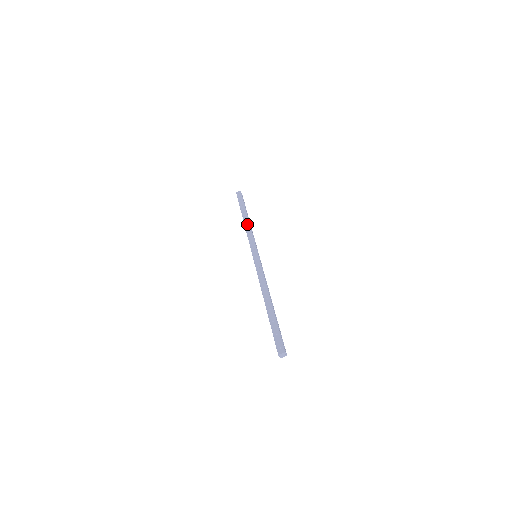
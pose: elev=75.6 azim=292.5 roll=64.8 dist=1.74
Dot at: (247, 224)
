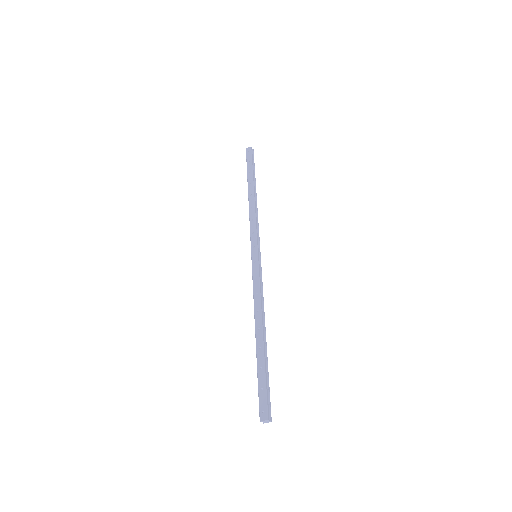
Dot at: (251, 204)
